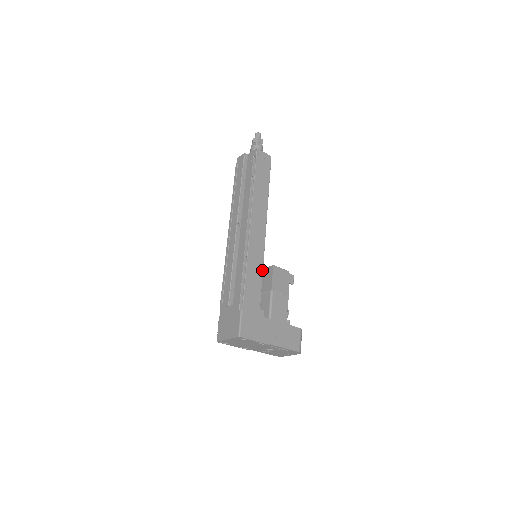
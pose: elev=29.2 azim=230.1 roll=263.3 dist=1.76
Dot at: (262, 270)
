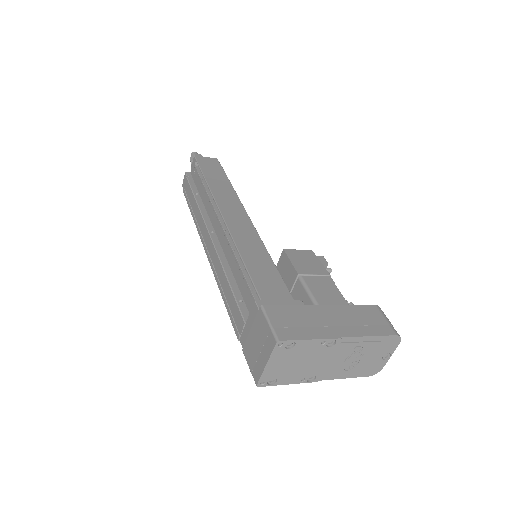
Dot at: (269, 258)
